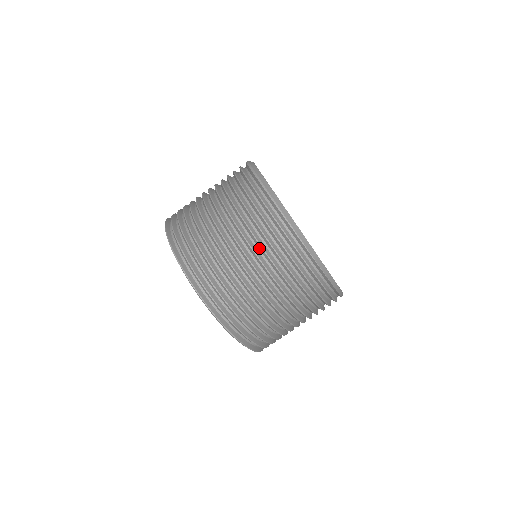
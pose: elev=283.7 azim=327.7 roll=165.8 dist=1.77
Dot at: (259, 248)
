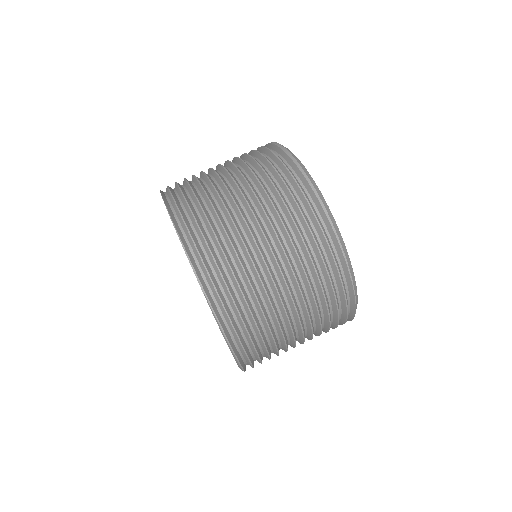
Dot at: (306, 287)
